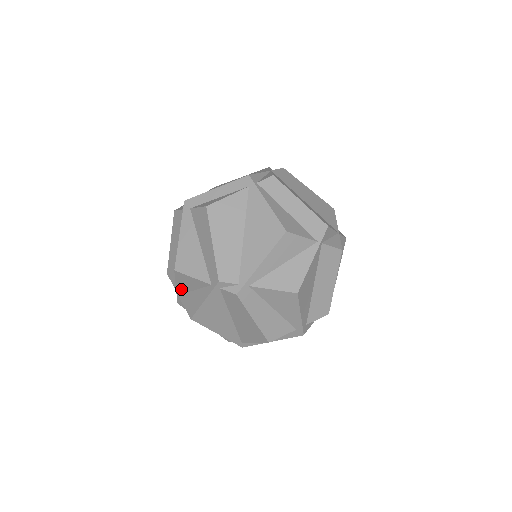
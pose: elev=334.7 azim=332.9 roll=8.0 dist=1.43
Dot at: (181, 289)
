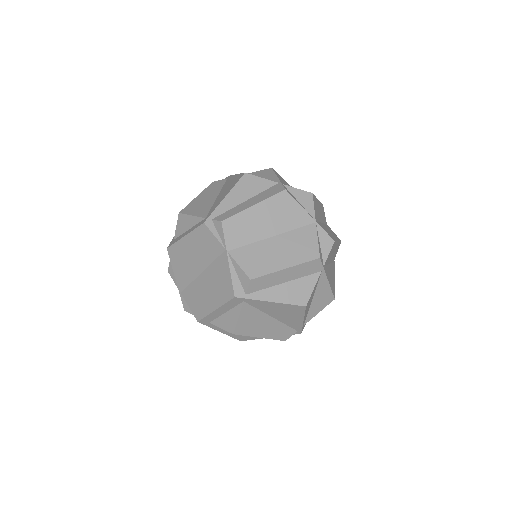
Dot at: occluded
